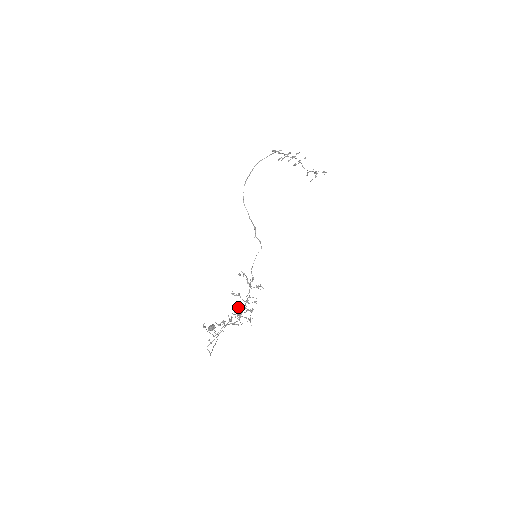
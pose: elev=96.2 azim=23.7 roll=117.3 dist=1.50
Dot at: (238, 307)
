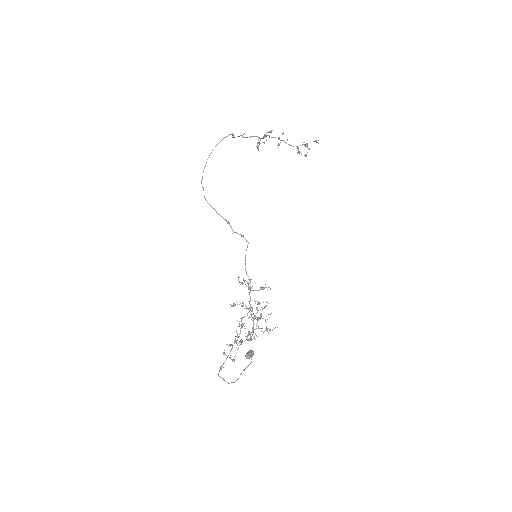
Dot at: occluded
